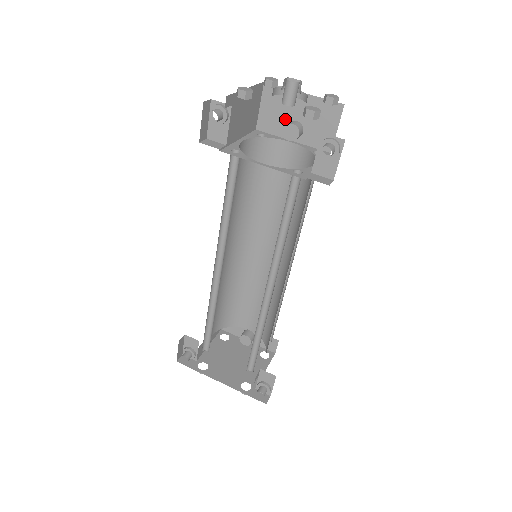
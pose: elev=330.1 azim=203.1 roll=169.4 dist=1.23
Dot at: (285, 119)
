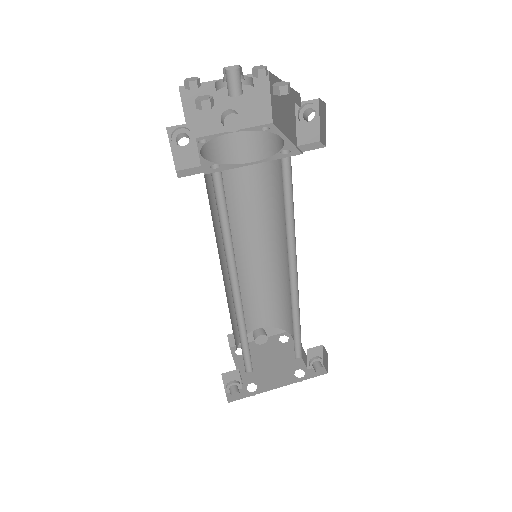
Dot at: (216, 114)
